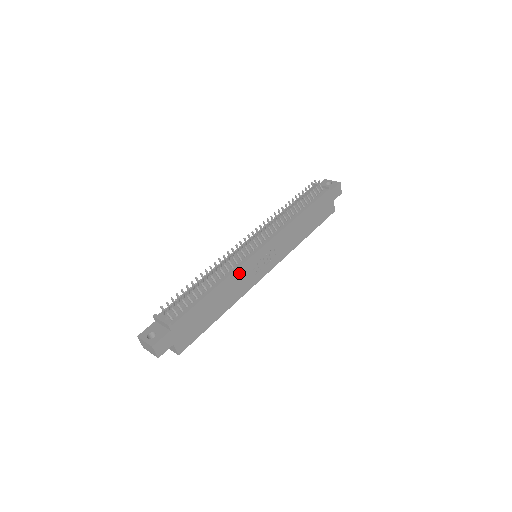
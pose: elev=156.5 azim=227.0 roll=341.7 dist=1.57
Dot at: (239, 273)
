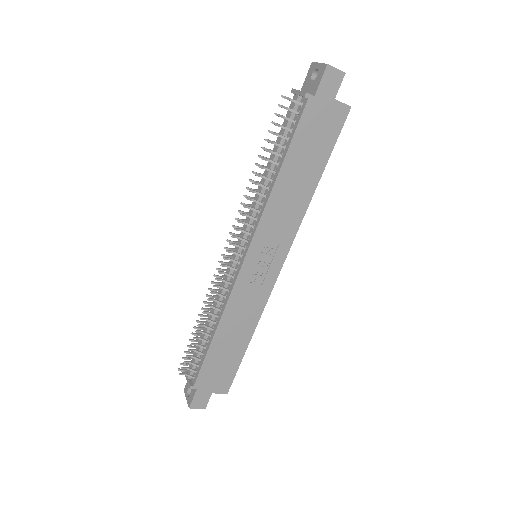
Dot at: (236, 300)
